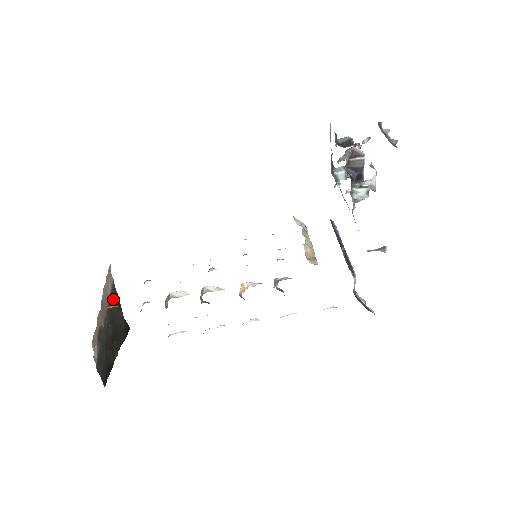
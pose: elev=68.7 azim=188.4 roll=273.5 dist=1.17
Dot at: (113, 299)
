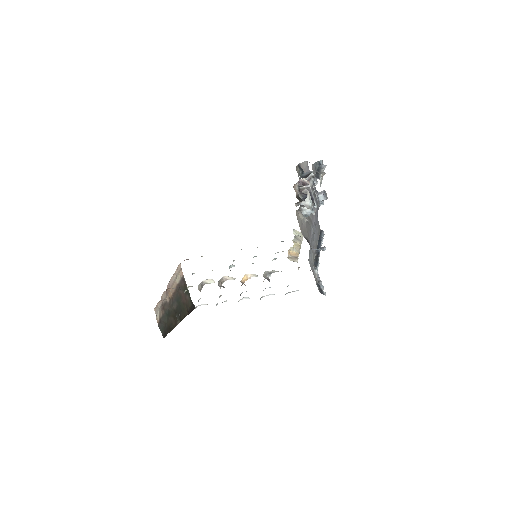
Dot at: (181, 286)
